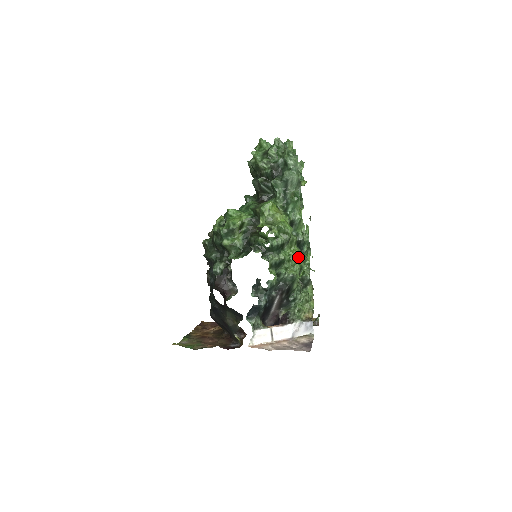
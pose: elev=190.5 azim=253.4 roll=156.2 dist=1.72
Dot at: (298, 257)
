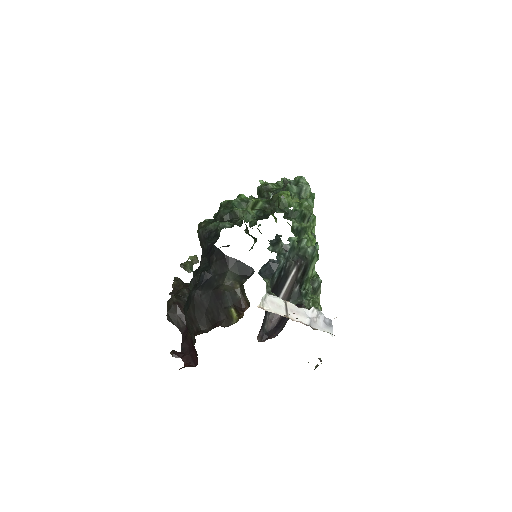
Dot at: (315, 242)
